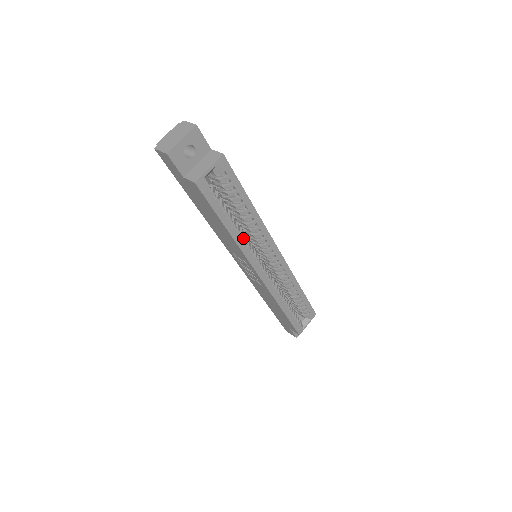
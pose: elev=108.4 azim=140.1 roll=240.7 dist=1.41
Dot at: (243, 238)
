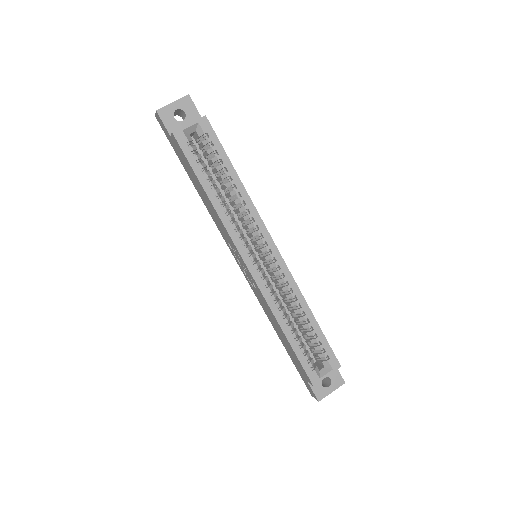
Dot at: (227, 213)
